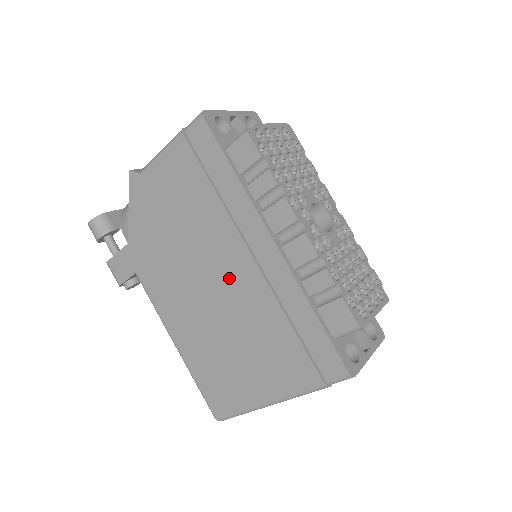
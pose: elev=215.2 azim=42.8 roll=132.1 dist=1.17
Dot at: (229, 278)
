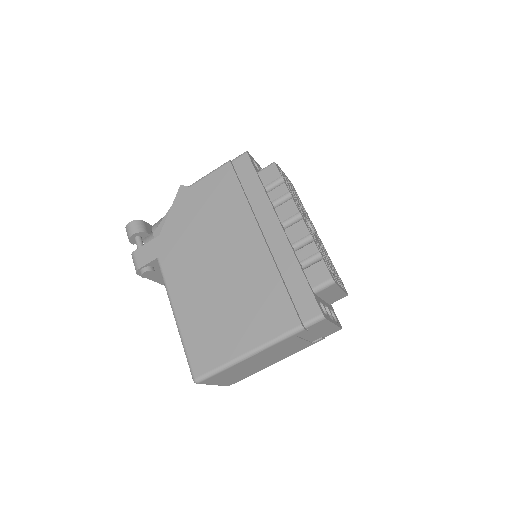
Dot at: (240, 252)
